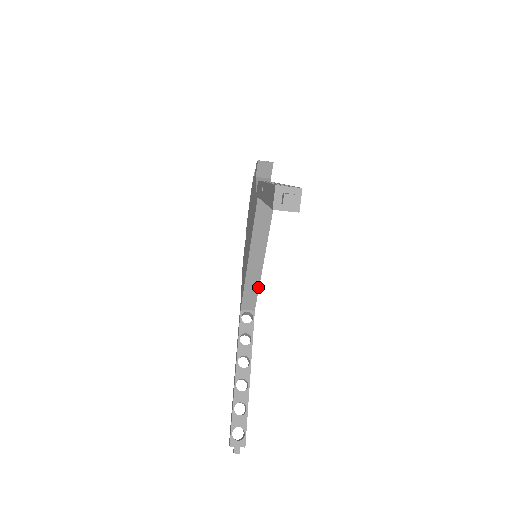
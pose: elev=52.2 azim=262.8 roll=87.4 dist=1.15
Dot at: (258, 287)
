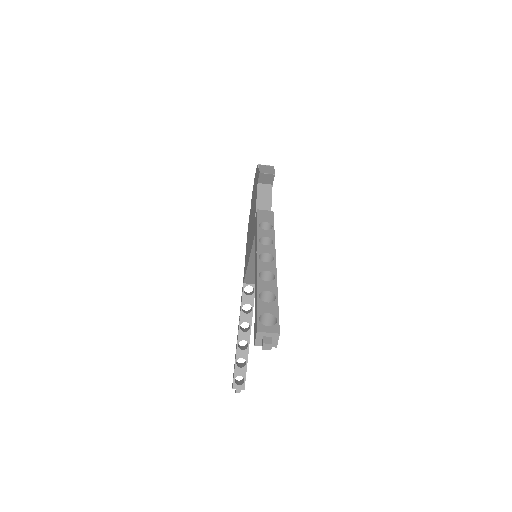
Dot at: occluded
